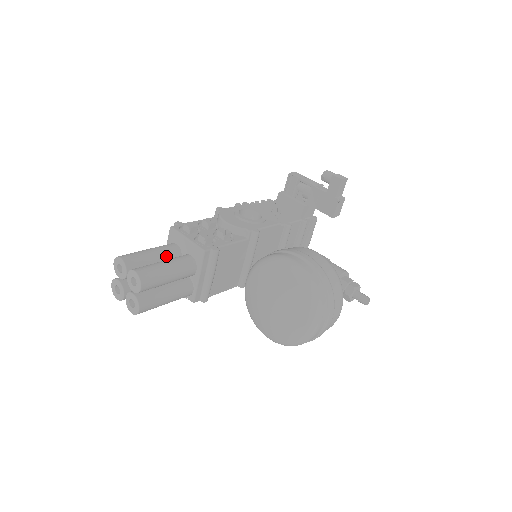
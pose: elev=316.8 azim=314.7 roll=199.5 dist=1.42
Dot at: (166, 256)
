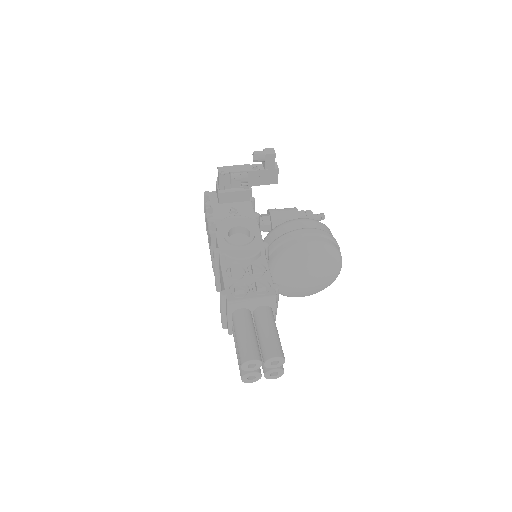
Dot at: (252, 324)
